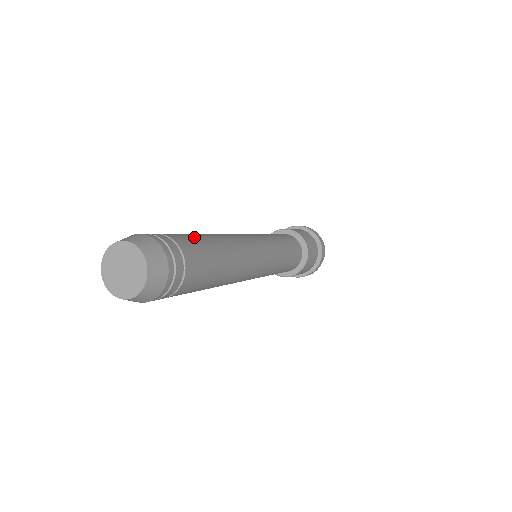
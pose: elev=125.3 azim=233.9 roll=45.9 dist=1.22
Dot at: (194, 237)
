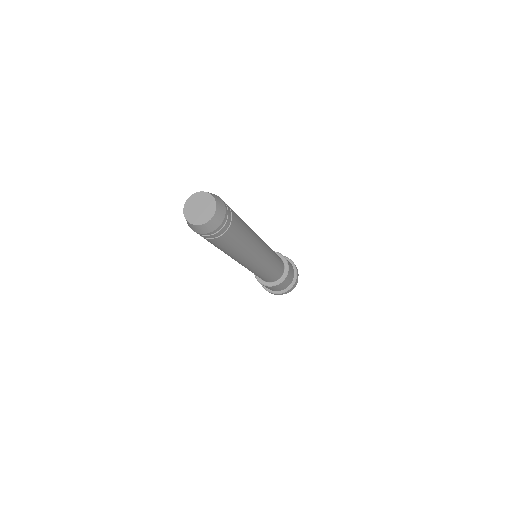
Dot at: occluded
